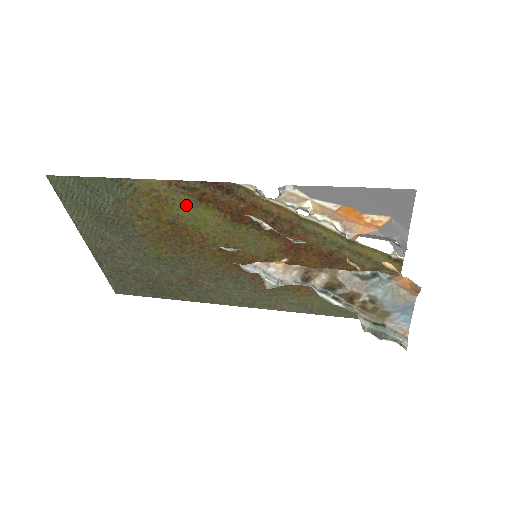
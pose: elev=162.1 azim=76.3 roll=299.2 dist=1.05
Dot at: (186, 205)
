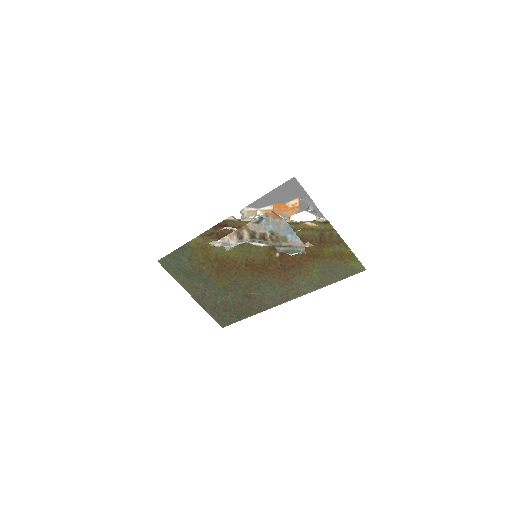
Dot at: occluded
